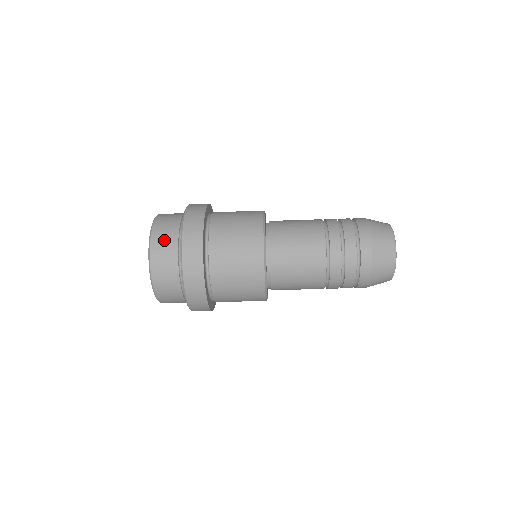
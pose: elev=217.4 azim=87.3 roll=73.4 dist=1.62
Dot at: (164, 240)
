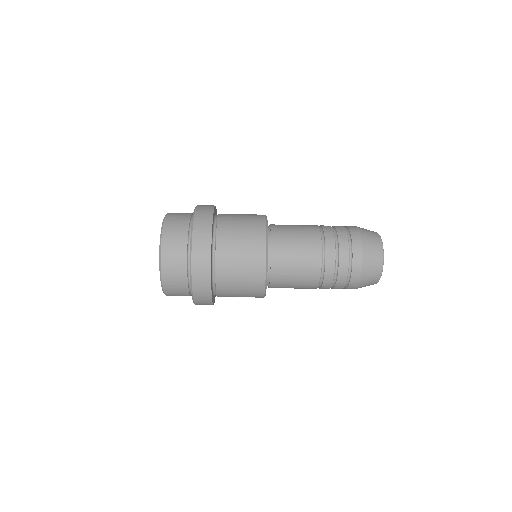
Dot at: (174, 260)
